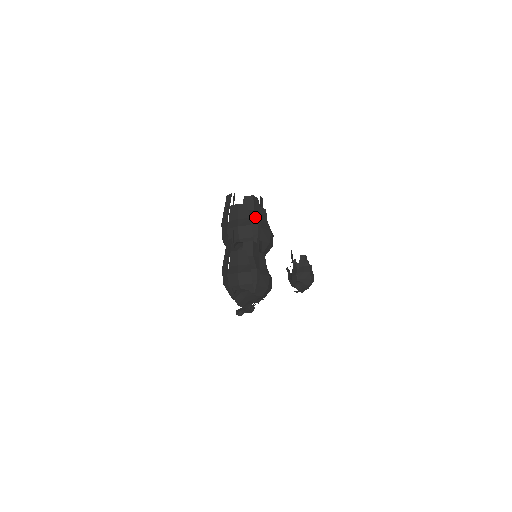
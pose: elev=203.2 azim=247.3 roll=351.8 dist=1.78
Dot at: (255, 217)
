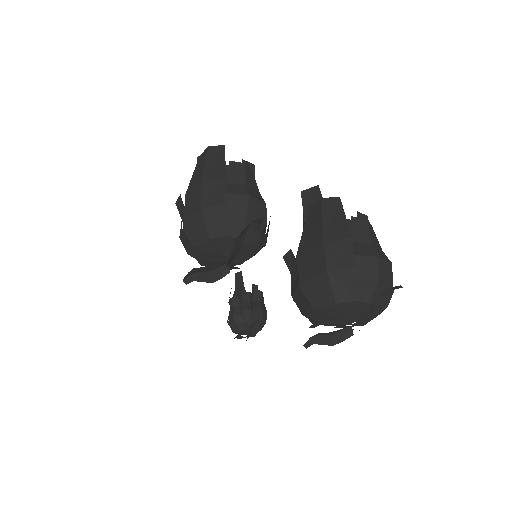
Dot at: occluded
